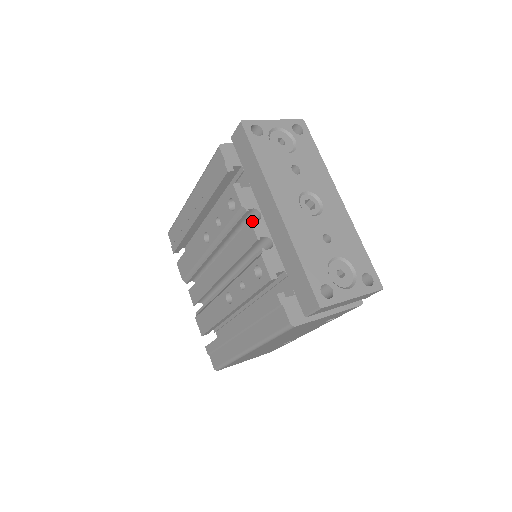
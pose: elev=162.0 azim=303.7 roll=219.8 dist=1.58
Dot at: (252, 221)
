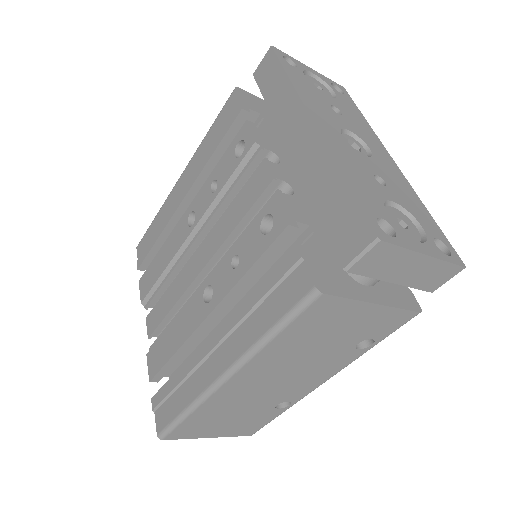
Dot at: (267, 160)
